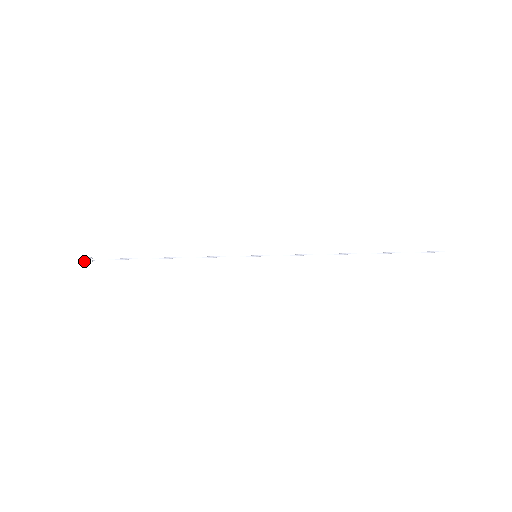
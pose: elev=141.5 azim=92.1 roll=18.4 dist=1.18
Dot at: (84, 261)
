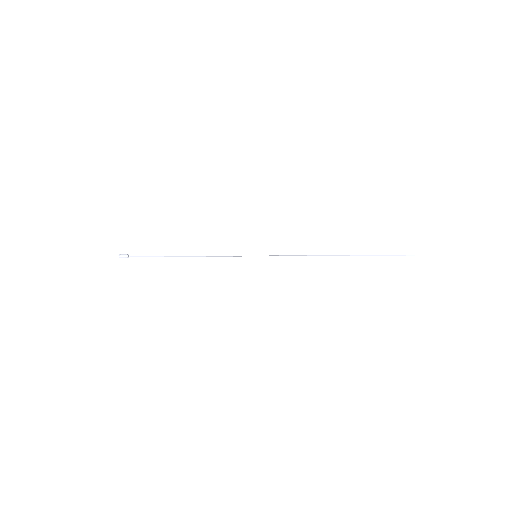
Dot at: occluded
